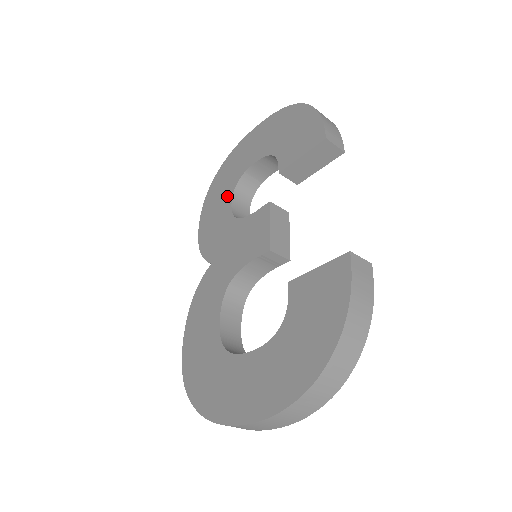
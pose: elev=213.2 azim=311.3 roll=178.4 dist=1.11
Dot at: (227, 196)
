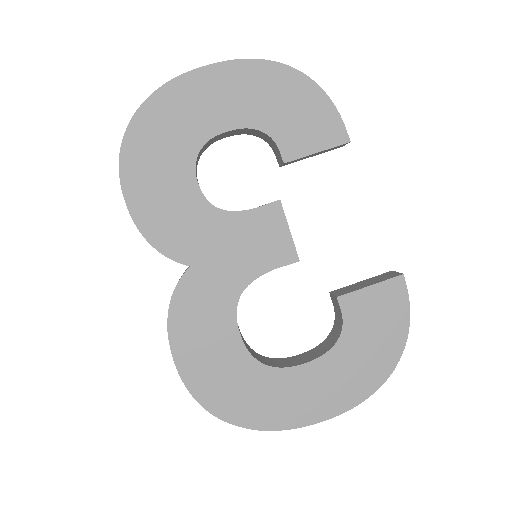
Dot at: (183, 169)
